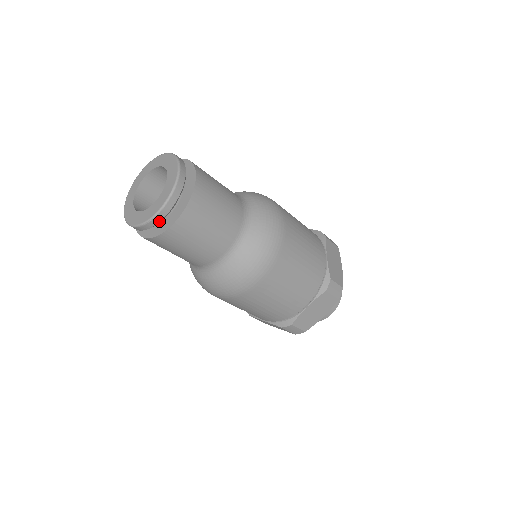
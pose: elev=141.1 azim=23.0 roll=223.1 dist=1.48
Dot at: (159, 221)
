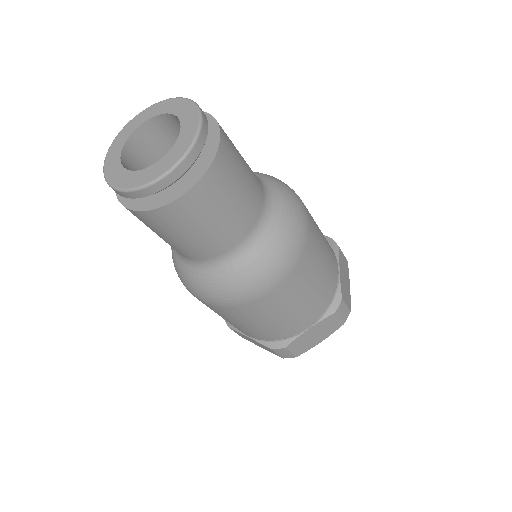
Dot at: (116, 192)
